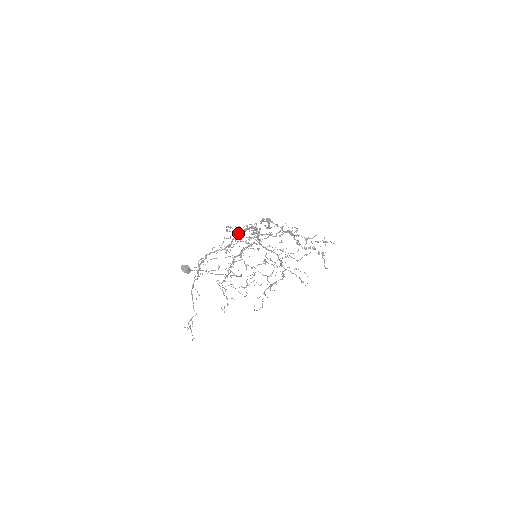
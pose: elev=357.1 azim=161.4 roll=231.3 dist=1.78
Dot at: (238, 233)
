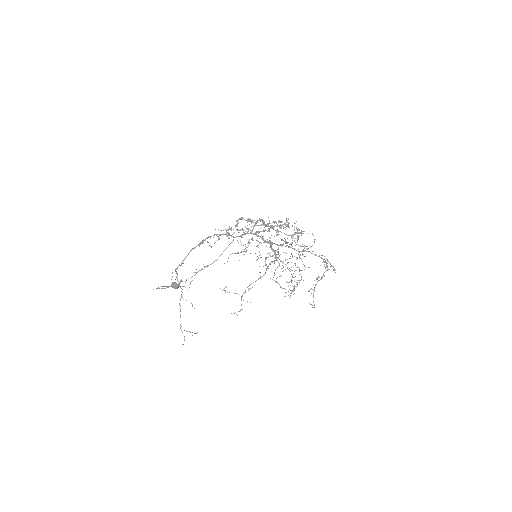
Dot at: occluded
